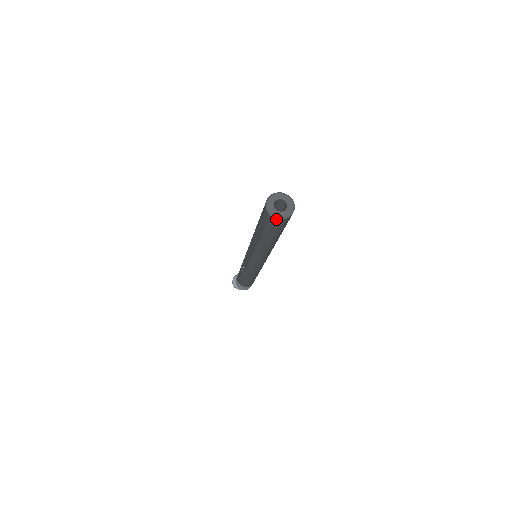
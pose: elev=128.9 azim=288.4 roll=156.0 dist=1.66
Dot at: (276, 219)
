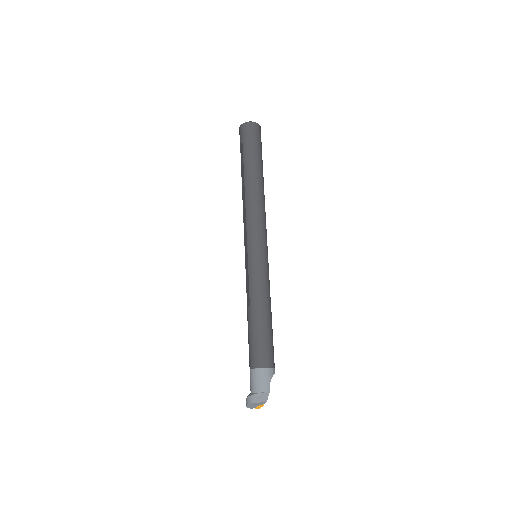
Dot at: (246, 123)
